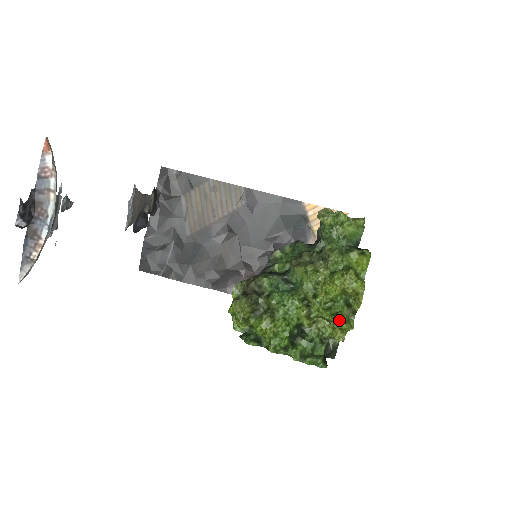
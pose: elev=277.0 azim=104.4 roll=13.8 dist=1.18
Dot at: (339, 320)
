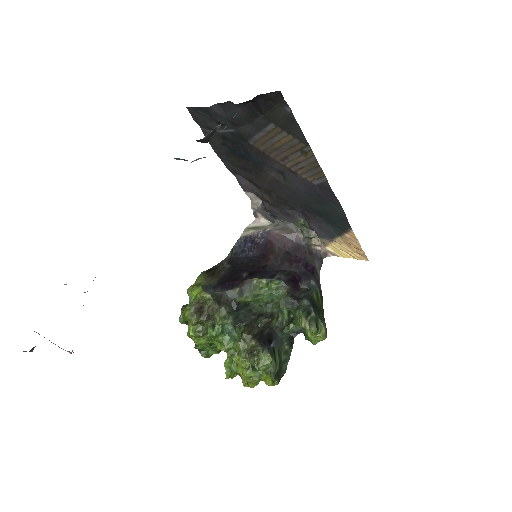
Dot at: (227, 376)
